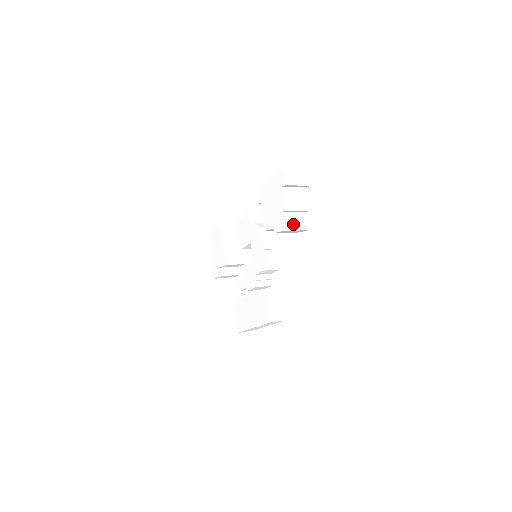
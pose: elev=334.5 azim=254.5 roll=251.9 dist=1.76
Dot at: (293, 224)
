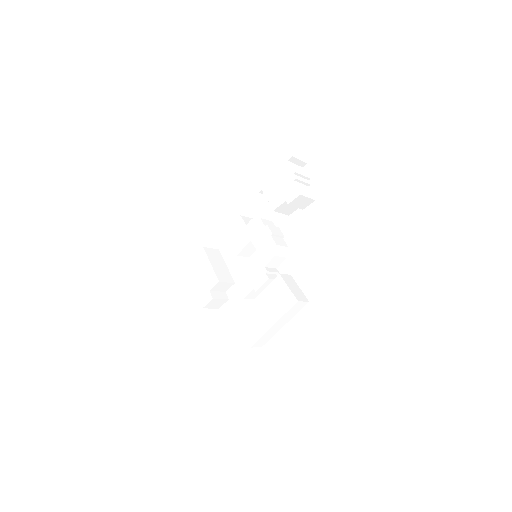
Dot at: (304, 192)
